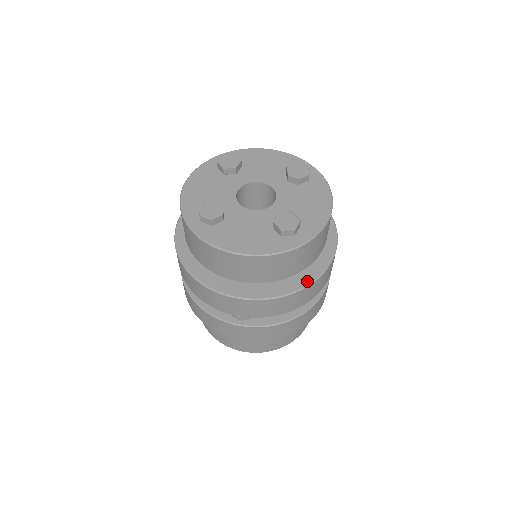
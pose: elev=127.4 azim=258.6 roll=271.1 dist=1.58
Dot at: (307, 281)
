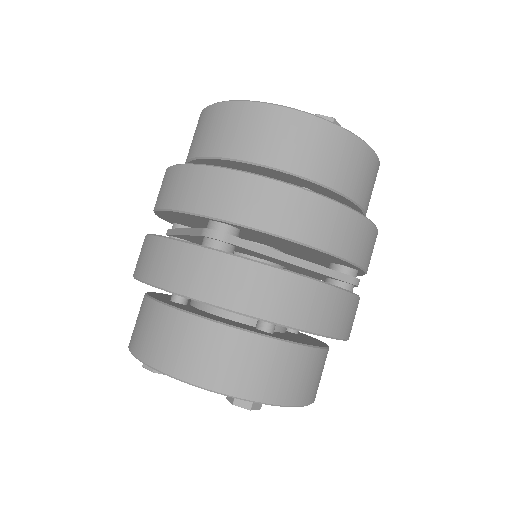
Dot at: (333, 201)
